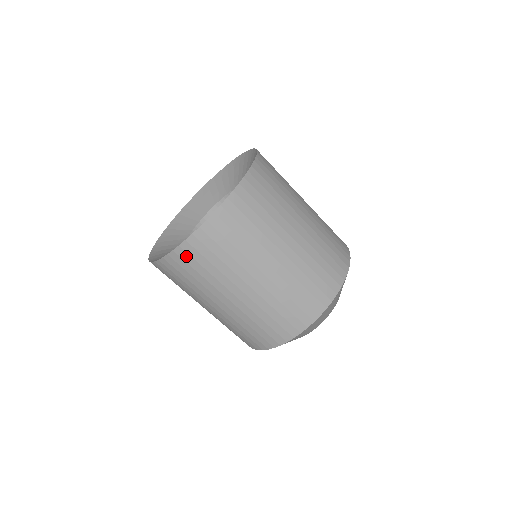
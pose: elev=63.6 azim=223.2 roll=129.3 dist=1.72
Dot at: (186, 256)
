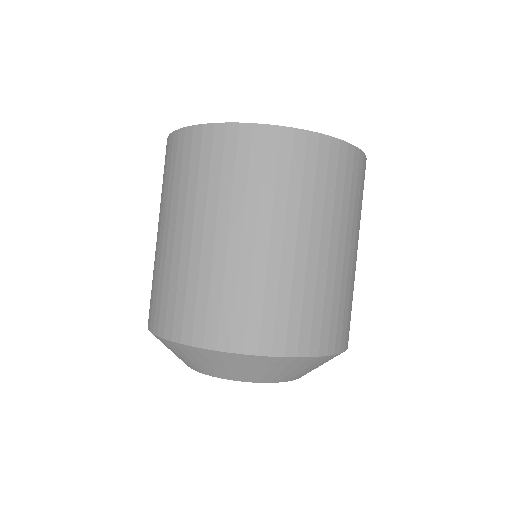
Dot at: (181, 145)
